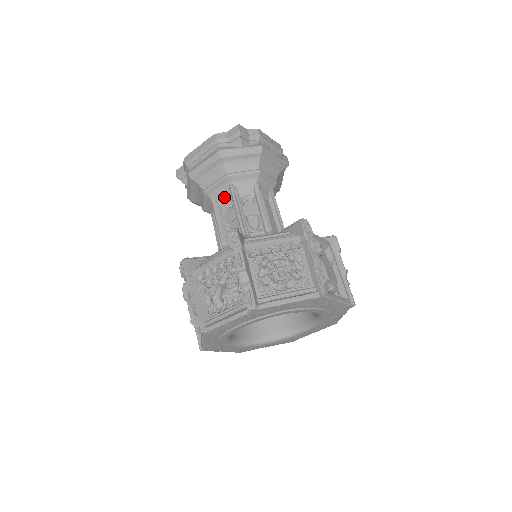
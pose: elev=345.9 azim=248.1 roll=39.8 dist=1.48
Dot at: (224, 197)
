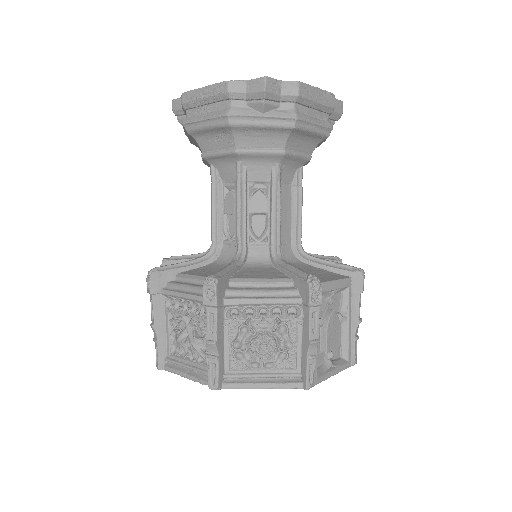
Dot at: (228, 174)
